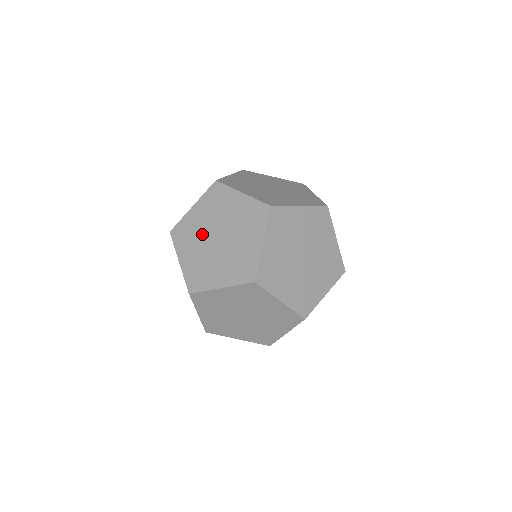
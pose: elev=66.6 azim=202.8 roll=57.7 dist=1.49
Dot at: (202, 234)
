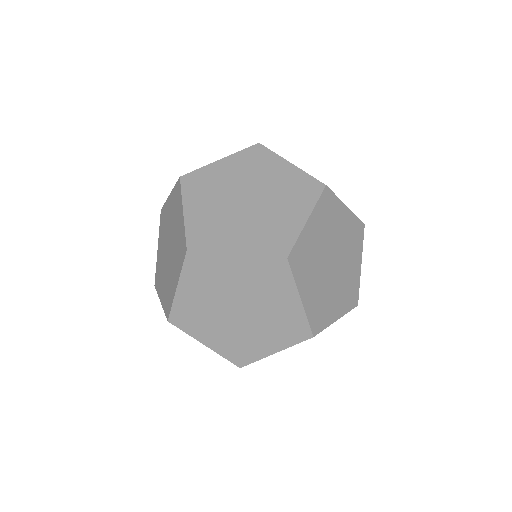
Dot at: (226, 190)
